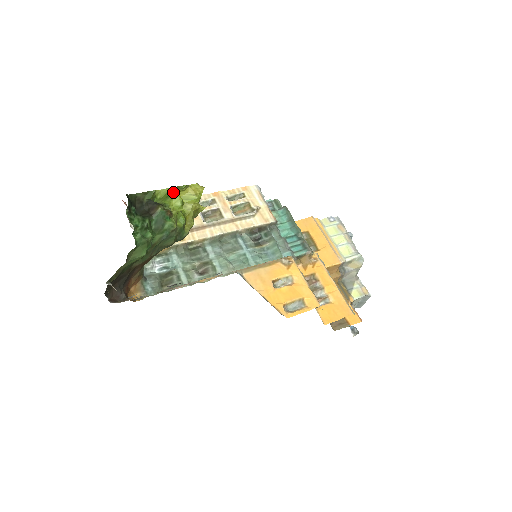
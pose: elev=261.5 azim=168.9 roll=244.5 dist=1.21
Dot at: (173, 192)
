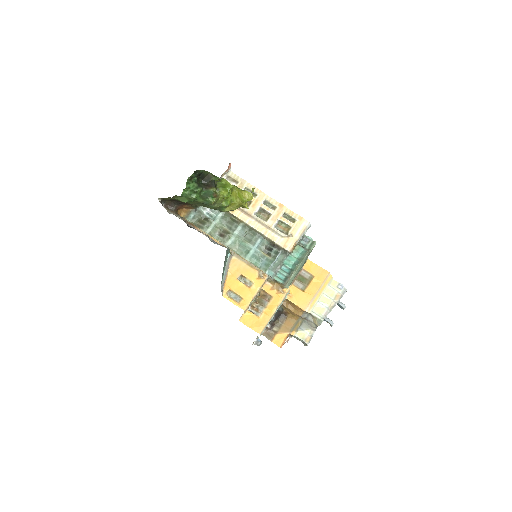
Dot at: (228, 187)
